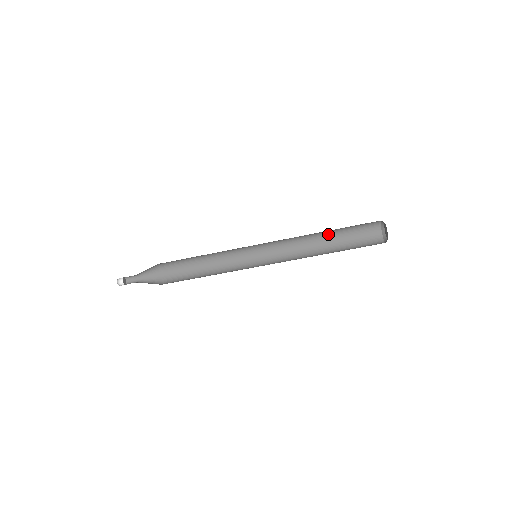
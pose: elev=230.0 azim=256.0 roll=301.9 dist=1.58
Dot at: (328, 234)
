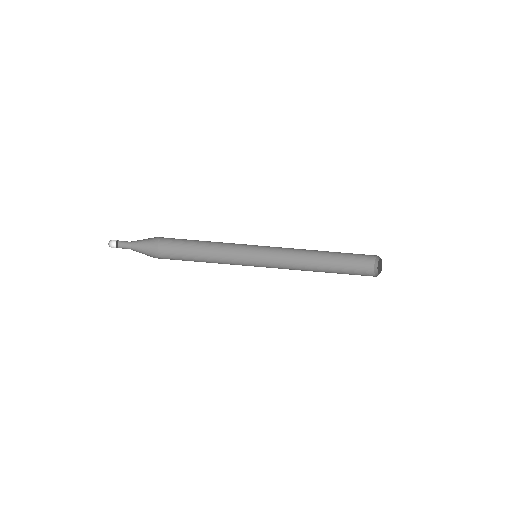
Dot at: (326, 268)
